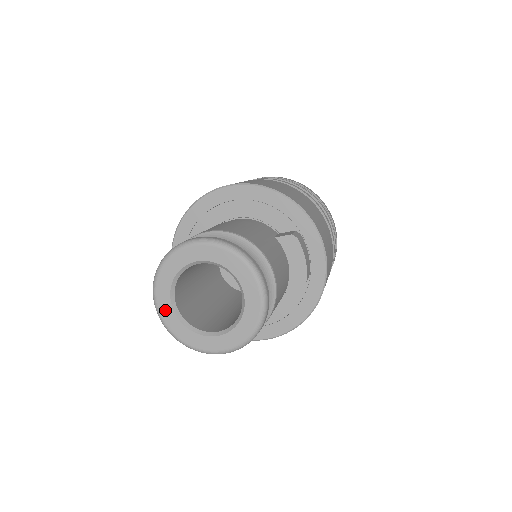
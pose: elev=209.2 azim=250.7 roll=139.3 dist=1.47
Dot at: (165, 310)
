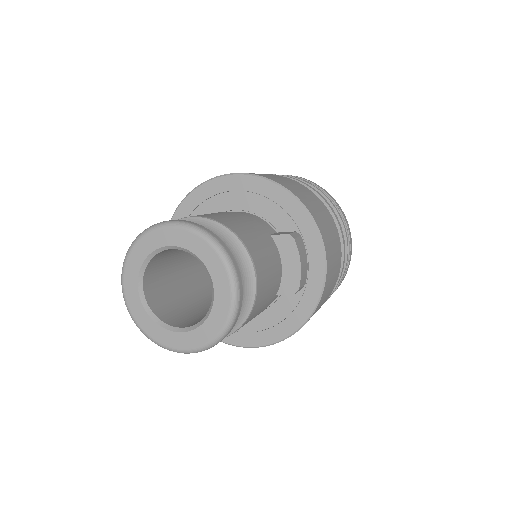
Dot at: (131, 296)
